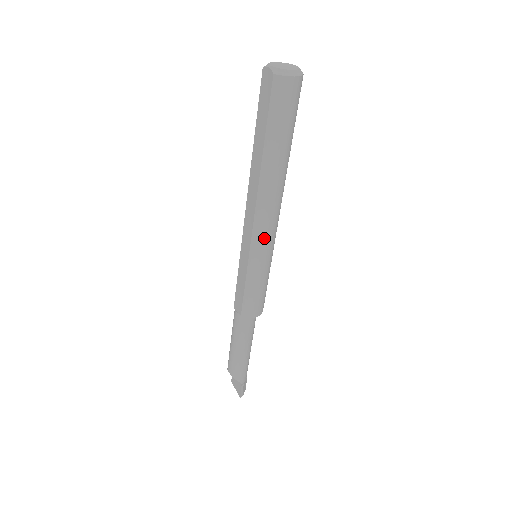
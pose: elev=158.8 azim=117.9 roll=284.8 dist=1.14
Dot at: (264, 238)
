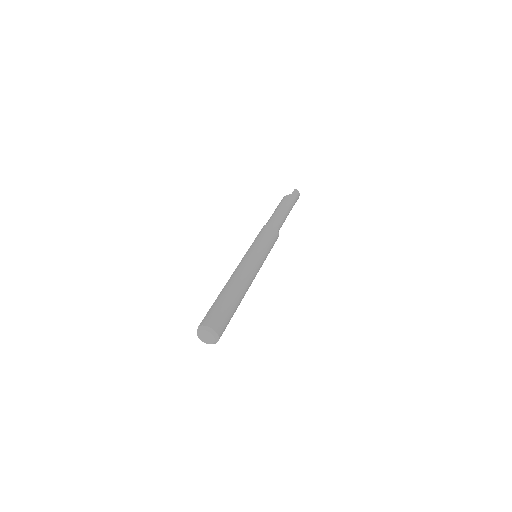
Dot at: occluded
